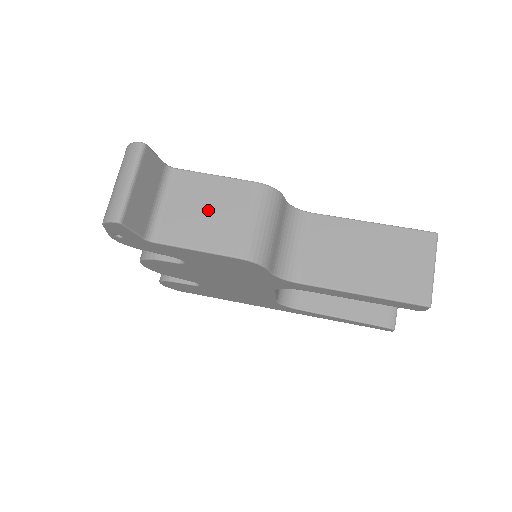
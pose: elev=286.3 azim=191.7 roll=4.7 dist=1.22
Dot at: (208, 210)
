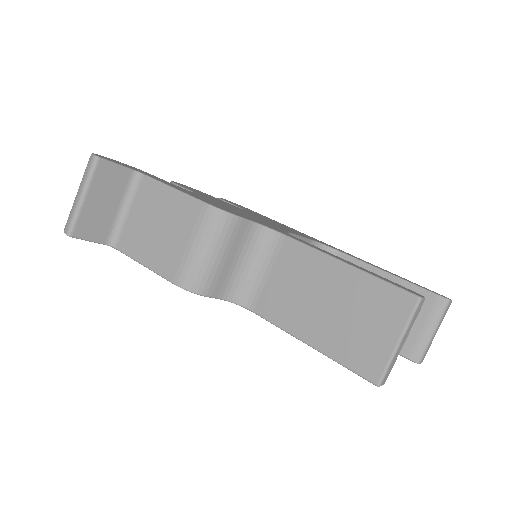
Dot at: (160, 226)
